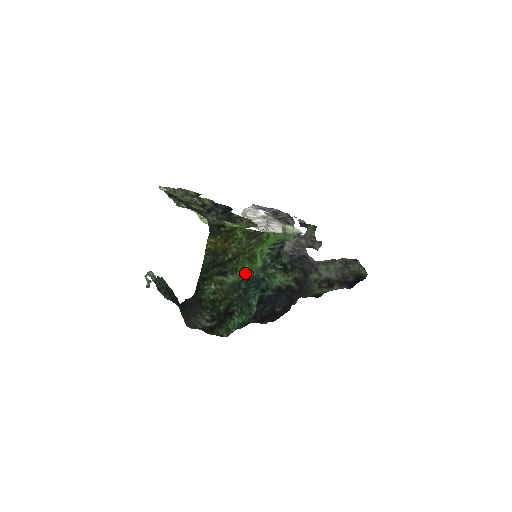
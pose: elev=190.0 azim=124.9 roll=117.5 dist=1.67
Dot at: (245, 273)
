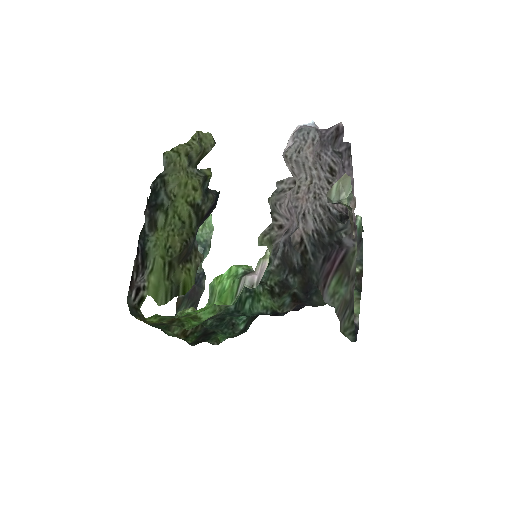
Dot at: (197, 323)
